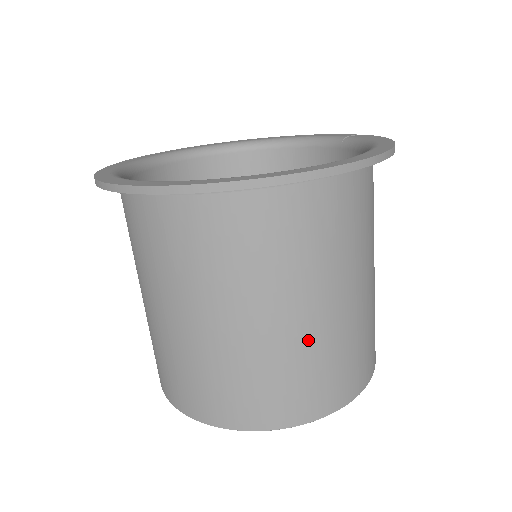
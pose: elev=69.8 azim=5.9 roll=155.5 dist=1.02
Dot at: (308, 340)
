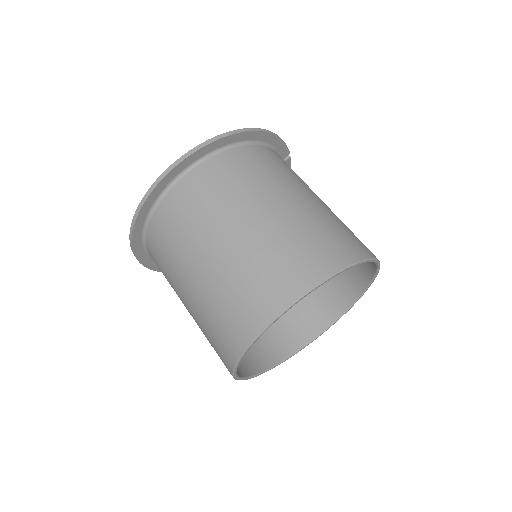
Dot at: (246, 249)
